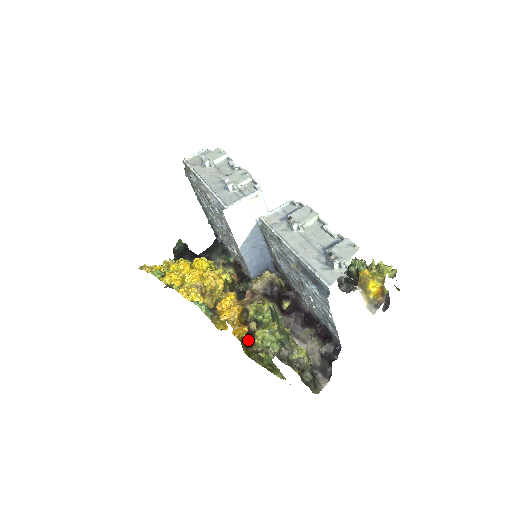
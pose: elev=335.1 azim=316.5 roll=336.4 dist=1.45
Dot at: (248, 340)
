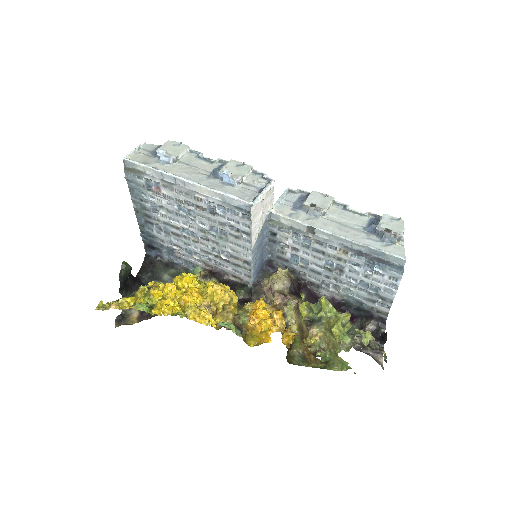
Dot at: occluded
